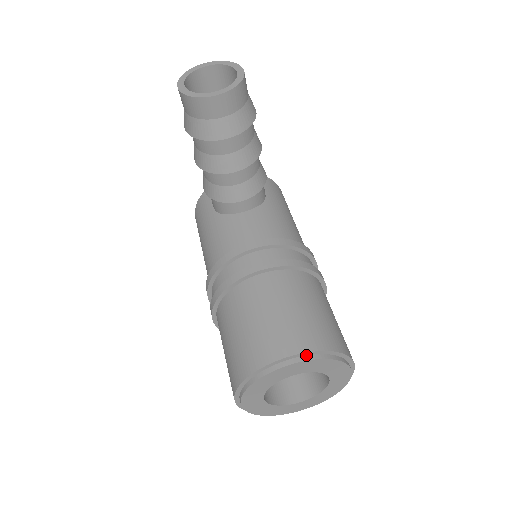
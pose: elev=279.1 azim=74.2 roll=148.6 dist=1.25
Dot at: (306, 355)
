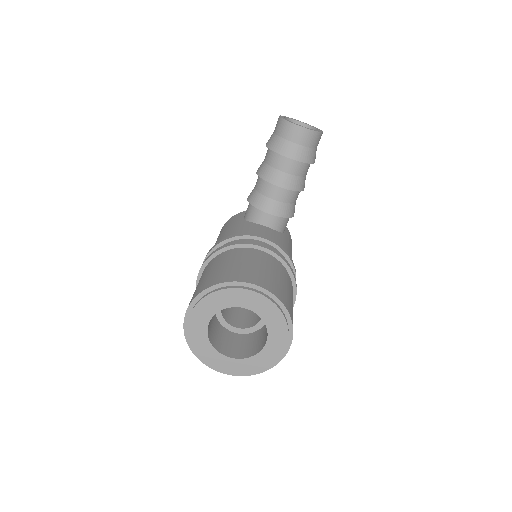
Dot at: (266, 294)
